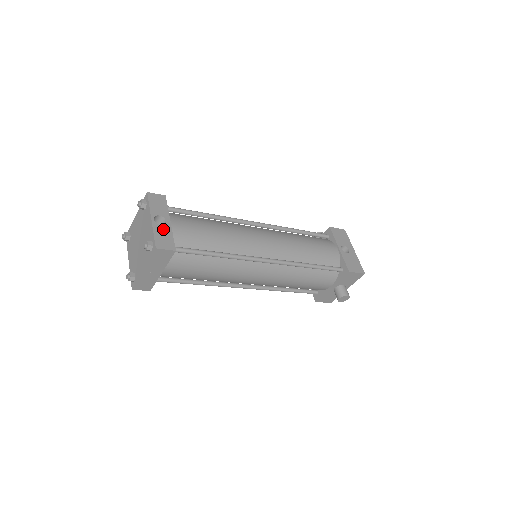
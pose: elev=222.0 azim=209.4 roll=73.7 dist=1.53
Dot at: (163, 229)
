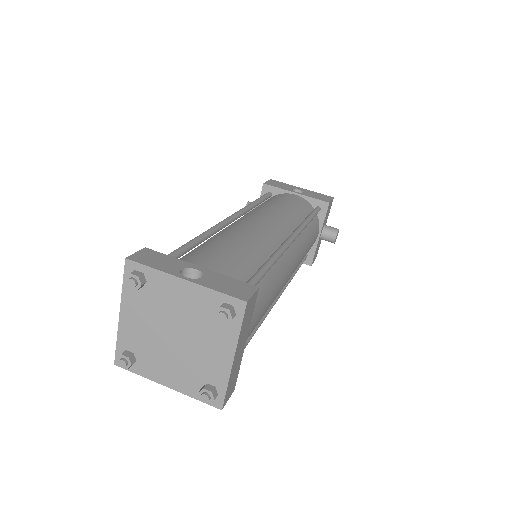
Dot at: (211, 279)
